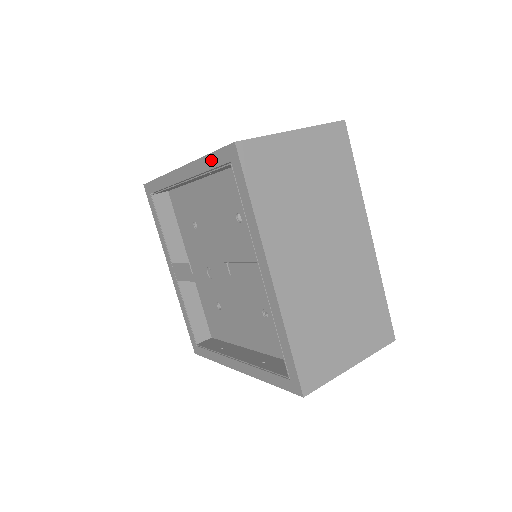
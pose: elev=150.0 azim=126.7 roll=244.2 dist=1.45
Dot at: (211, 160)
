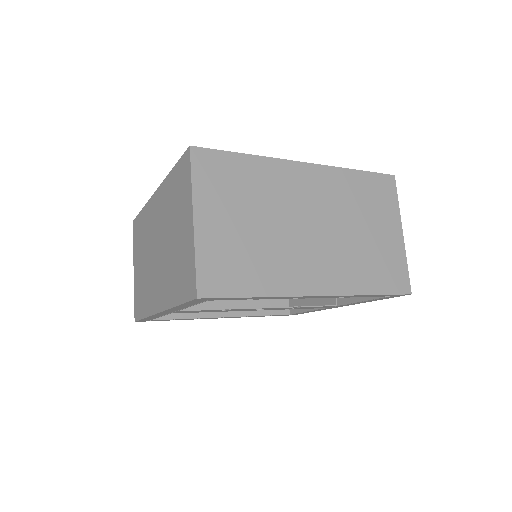
Dot at: occluded
